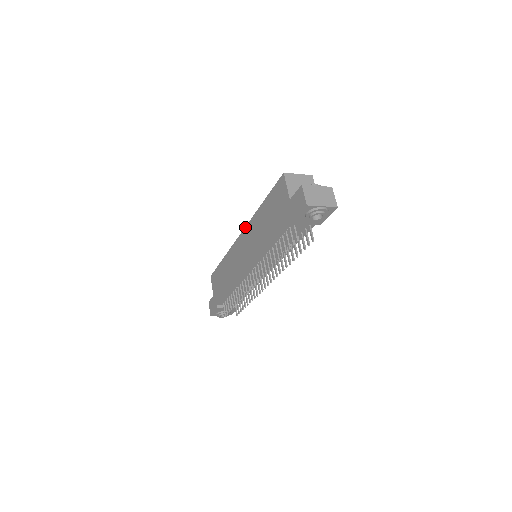
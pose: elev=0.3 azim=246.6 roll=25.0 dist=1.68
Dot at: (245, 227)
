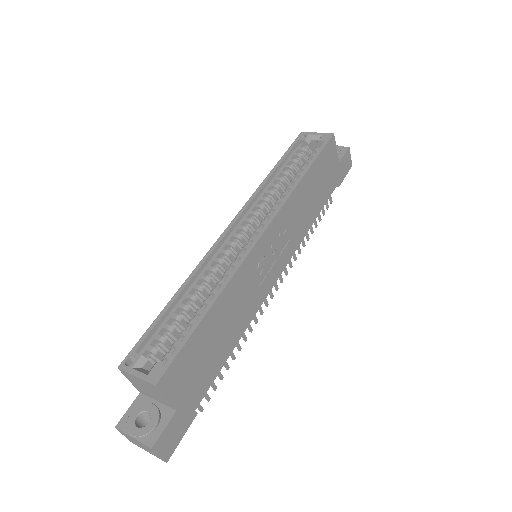
Dot at: (214, 244)
